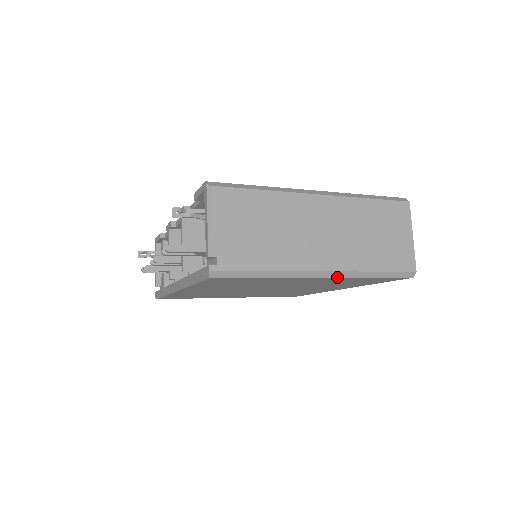
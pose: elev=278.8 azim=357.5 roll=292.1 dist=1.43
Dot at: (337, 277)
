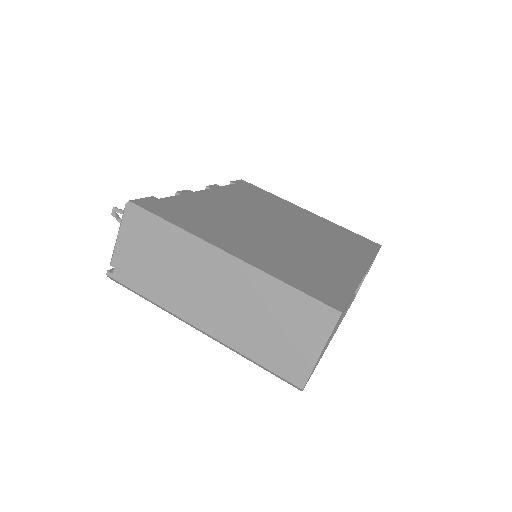
Dot at: (215, 340)
